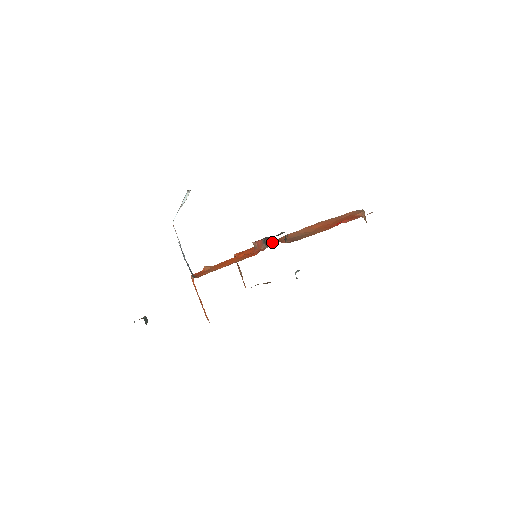
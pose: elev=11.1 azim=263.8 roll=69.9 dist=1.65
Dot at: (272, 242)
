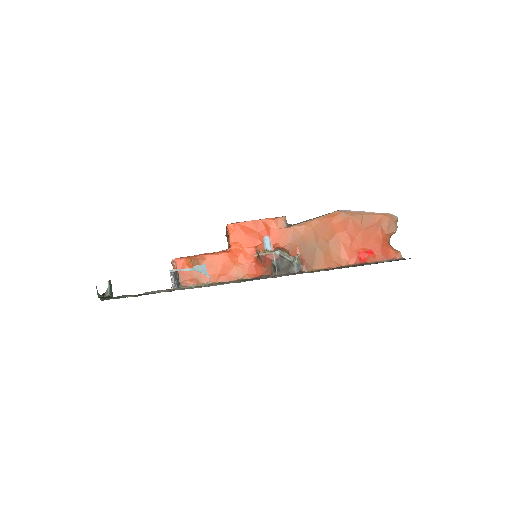
Dot at: (280, 236)
